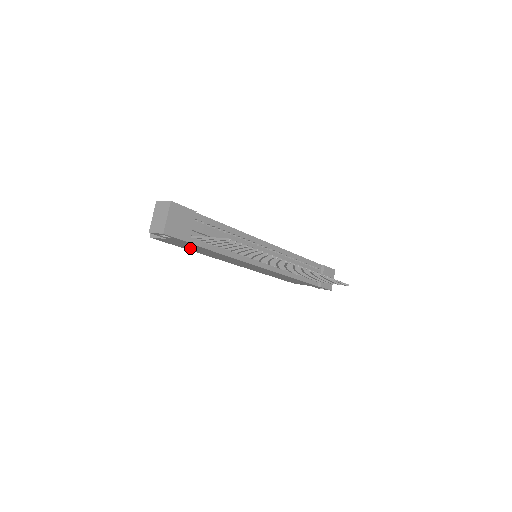
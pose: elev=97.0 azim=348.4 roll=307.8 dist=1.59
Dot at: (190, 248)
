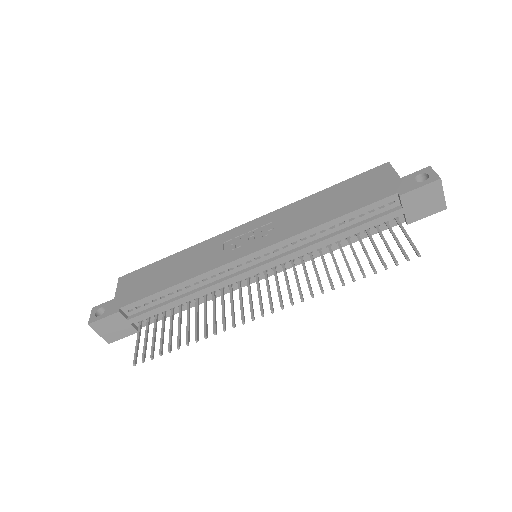
Dot at: occluded
